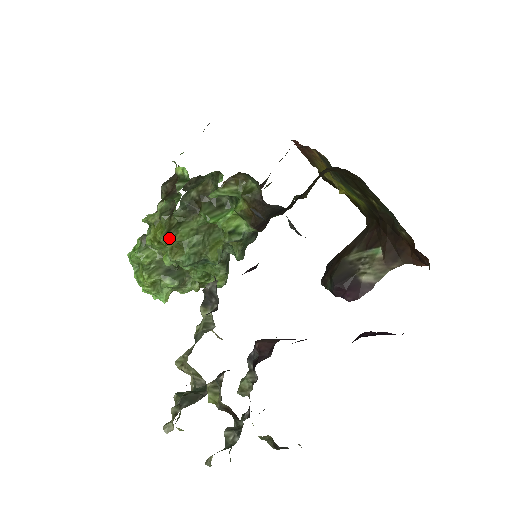
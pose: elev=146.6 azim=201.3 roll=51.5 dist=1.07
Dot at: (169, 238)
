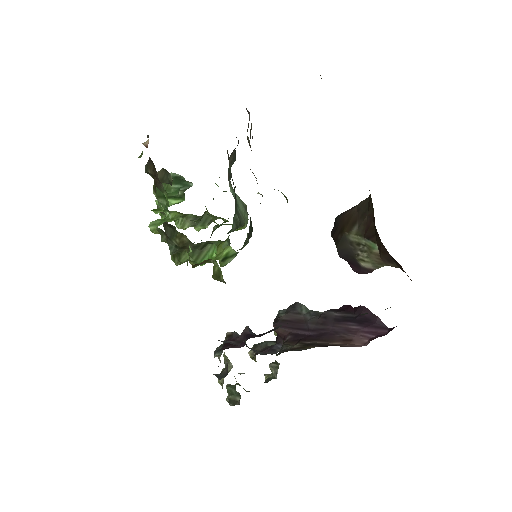
Dot at: (177, 265)
